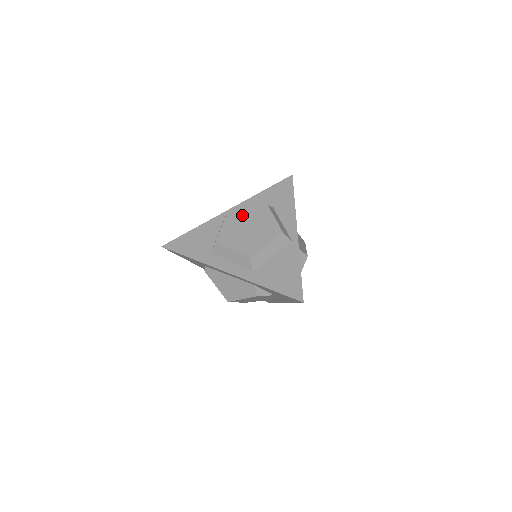
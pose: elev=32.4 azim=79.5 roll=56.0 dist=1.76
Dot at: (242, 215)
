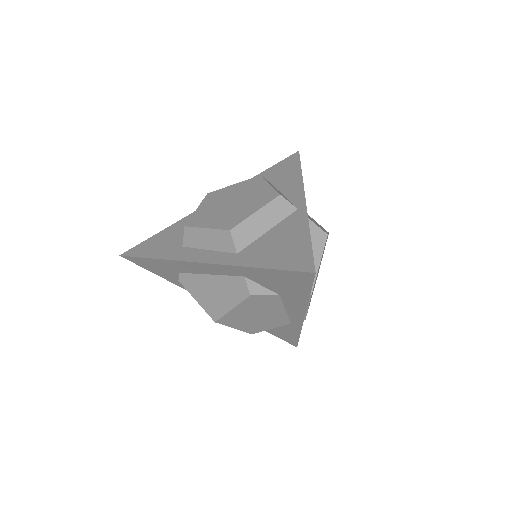
Dot at: (225, 192)
